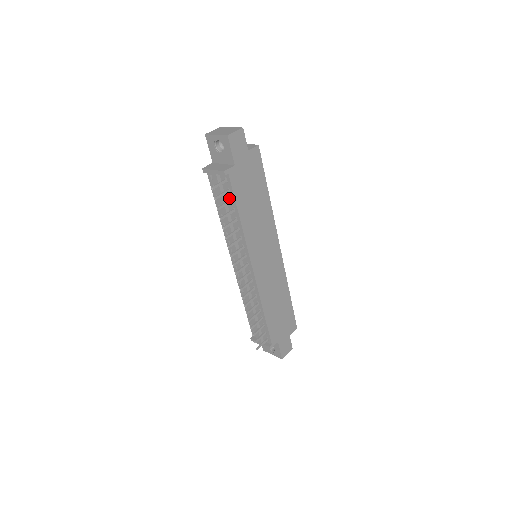
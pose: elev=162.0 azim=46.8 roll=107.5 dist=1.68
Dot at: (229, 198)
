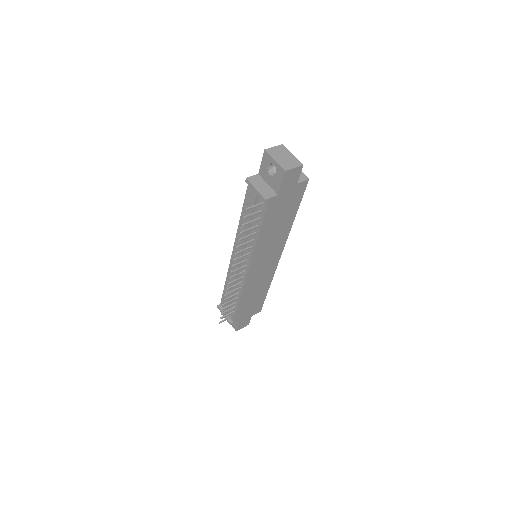
Dot at: (258, 216)
